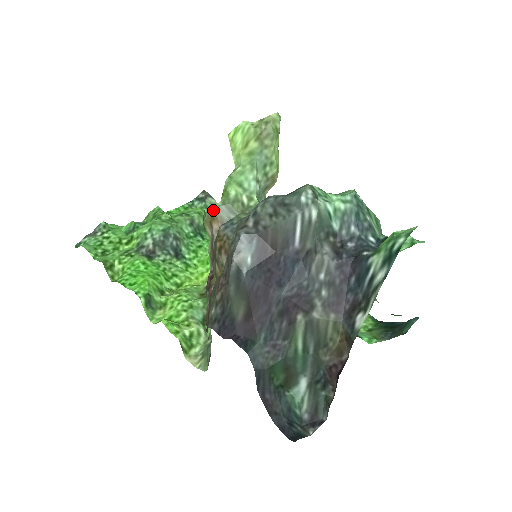
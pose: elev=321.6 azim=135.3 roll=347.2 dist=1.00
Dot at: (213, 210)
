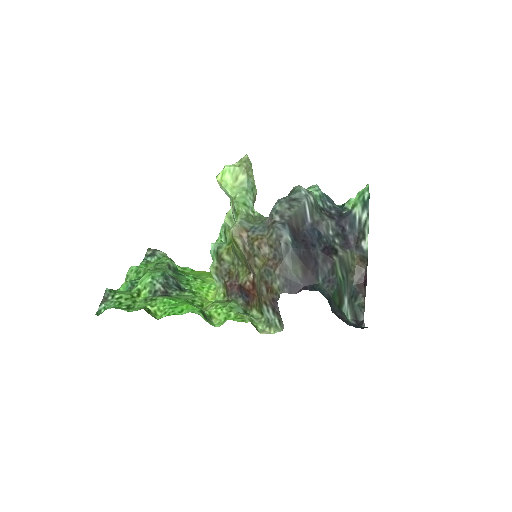
Dot at: (238, 225)
